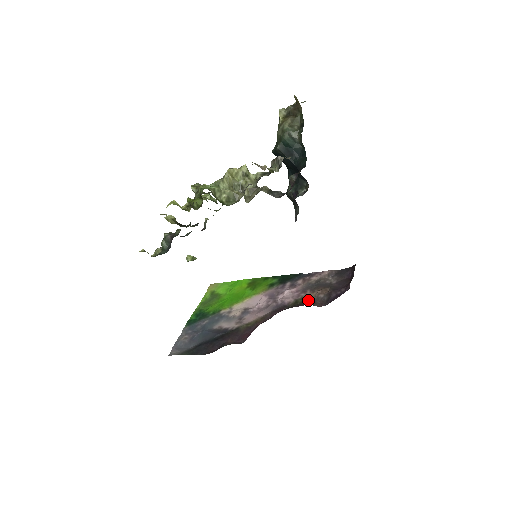
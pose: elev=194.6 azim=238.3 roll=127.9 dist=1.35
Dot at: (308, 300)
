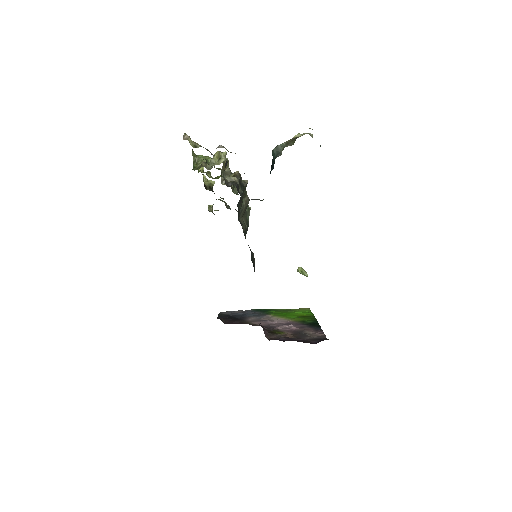
Dot at: (275, 332)
